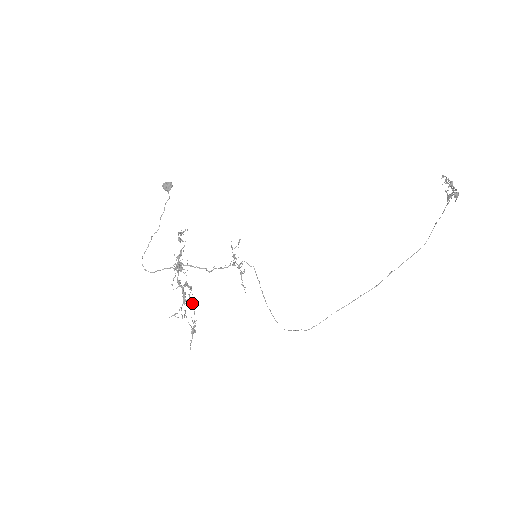
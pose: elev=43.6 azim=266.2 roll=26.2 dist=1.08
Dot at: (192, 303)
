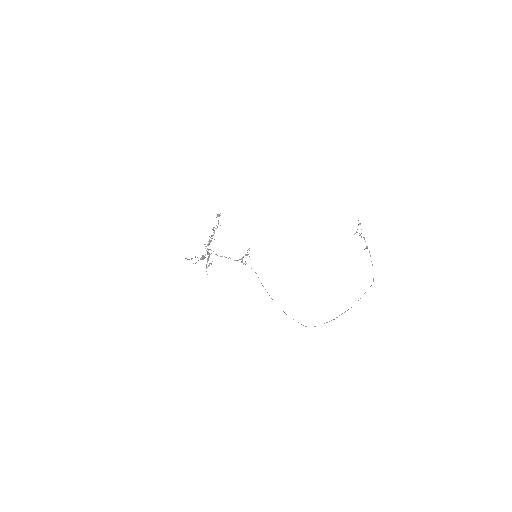
Dot at: (218, 221)
